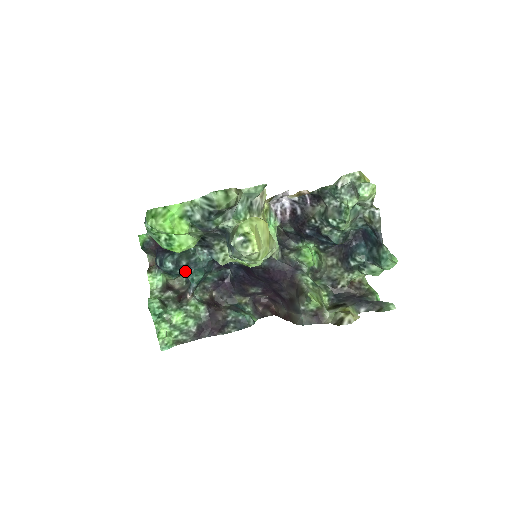
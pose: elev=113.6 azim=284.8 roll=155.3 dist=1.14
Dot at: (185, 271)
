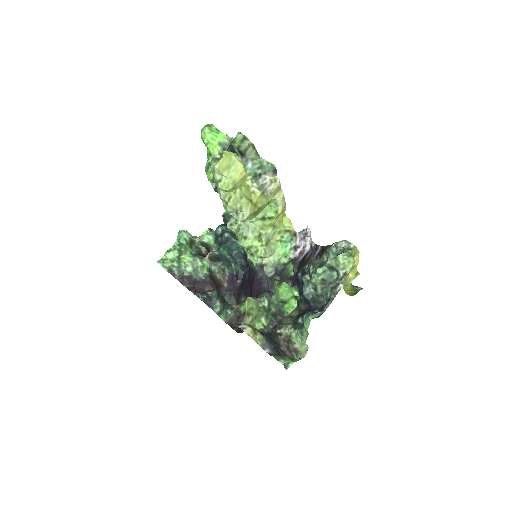
Dot at: (223, 242)
